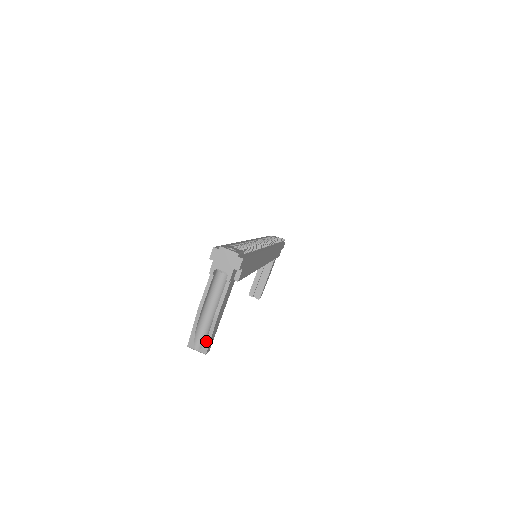
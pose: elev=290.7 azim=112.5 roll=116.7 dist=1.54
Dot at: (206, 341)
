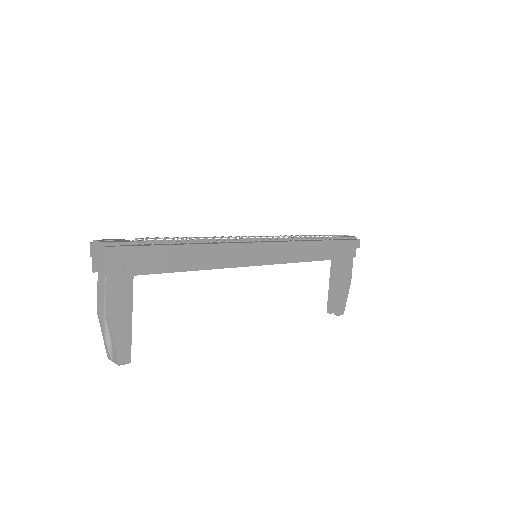
Dot at: (113, 350)
